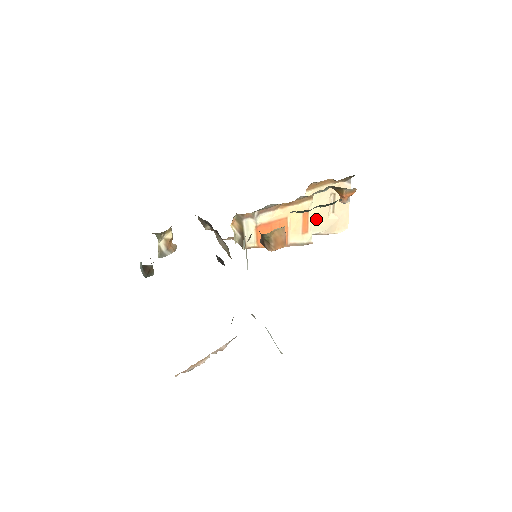
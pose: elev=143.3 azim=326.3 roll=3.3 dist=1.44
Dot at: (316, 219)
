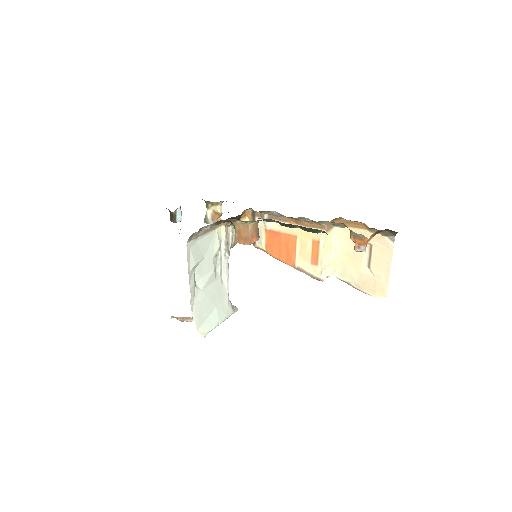
Dot at: (346, 263)
